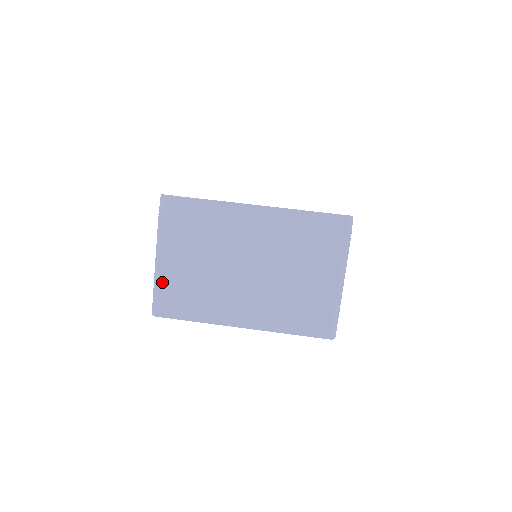
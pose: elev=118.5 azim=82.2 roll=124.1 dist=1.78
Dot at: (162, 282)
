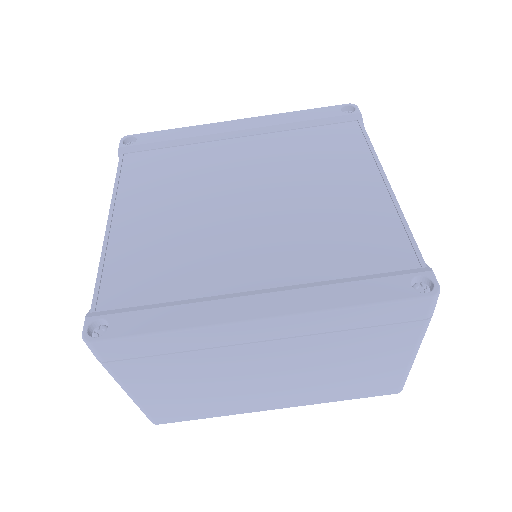
Dot at: (148, 406)
